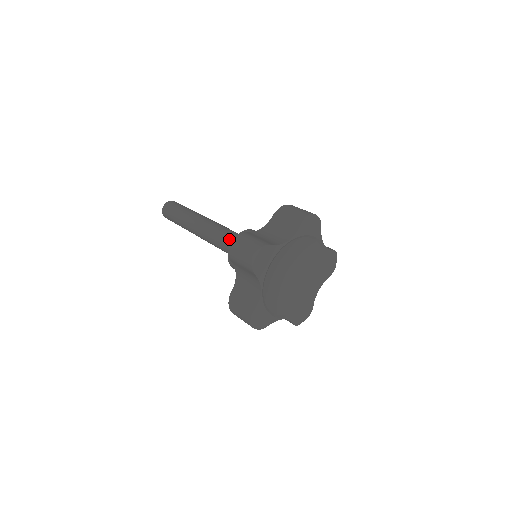
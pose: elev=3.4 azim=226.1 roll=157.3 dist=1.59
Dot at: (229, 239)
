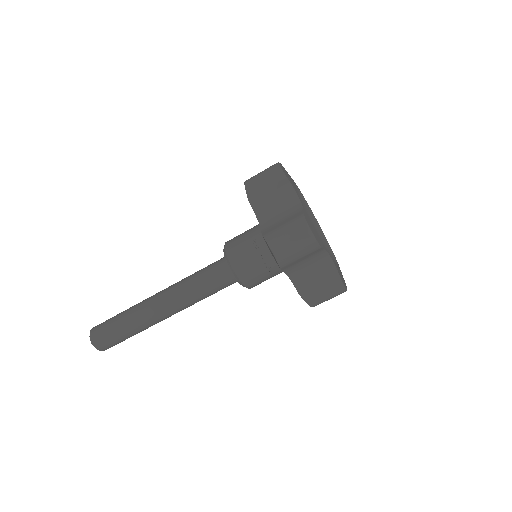
Dot at: (215, 262)
